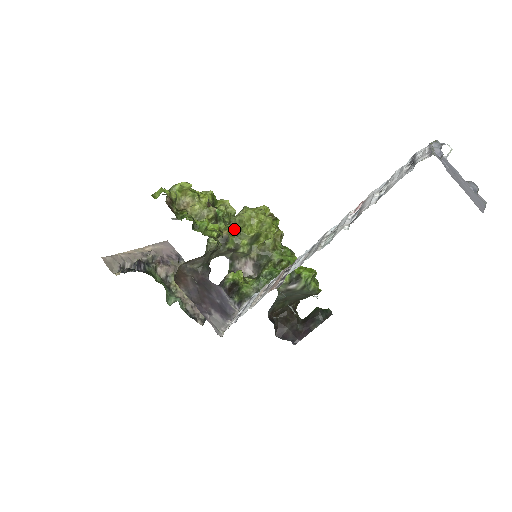
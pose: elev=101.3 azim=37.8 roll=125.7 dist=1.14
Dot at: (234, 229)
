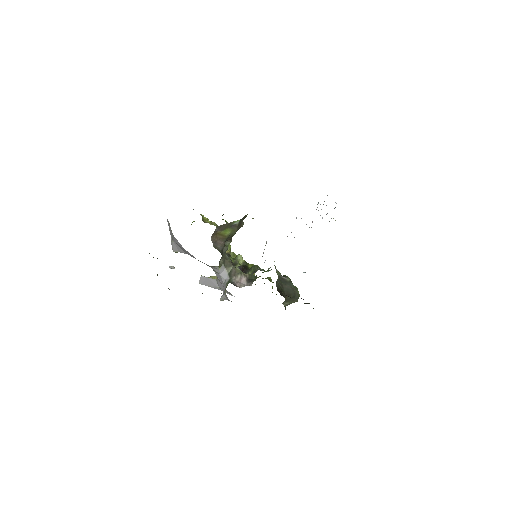
Dot at: occluded
